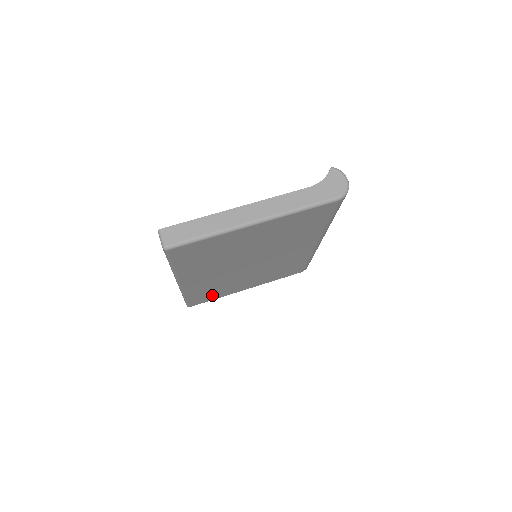
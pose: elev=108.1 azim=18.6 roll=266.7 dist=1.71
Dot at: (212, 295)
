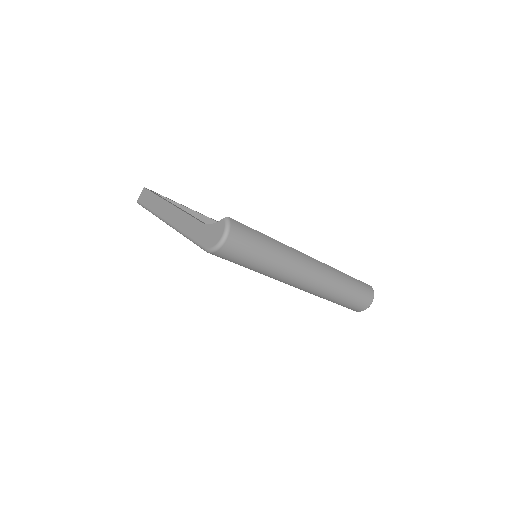
Dot at: occluded
